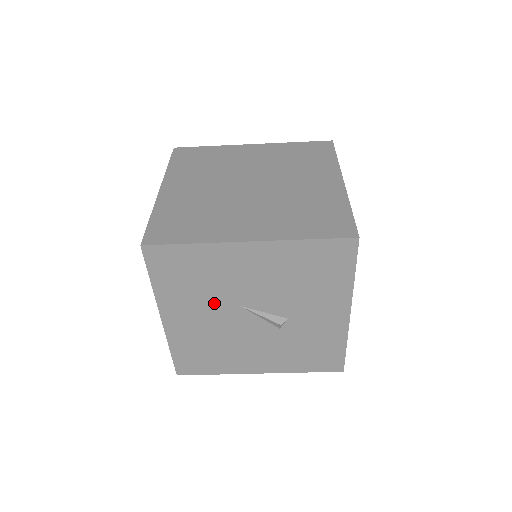
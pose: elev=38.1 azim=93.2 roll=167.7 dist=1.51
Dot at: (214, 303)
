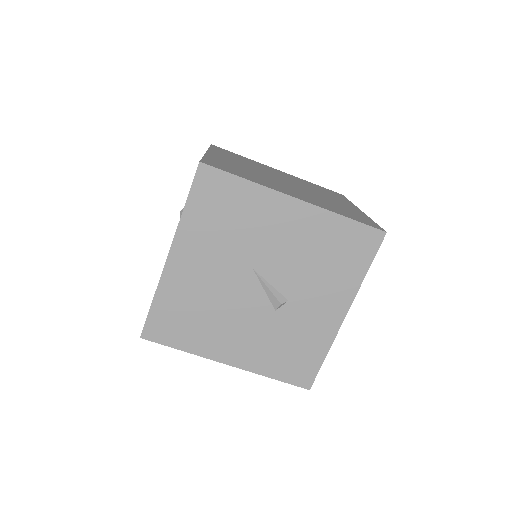
Dot at: (230, 255)
